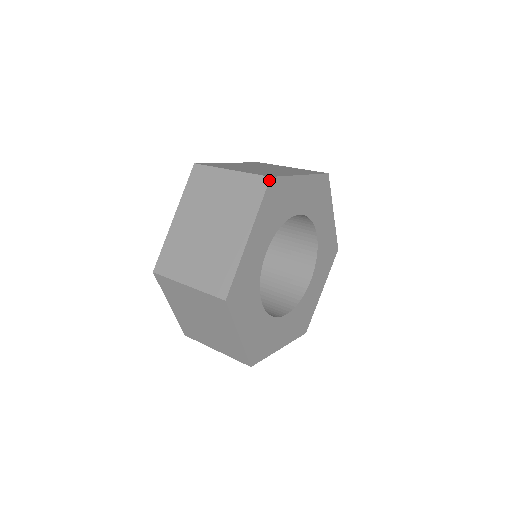
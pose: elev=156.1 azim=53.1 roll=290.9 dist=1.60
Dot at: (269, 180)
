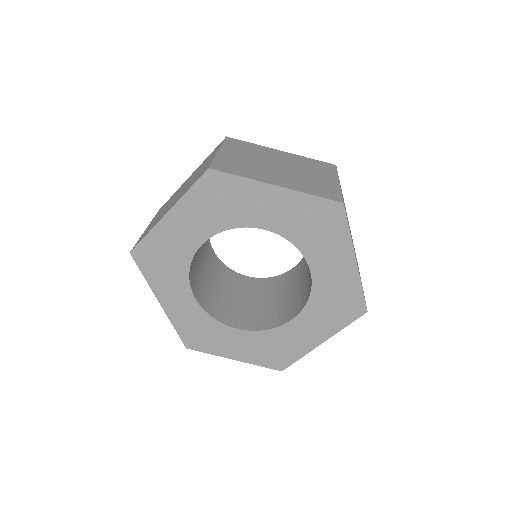
Dot at: occluded
